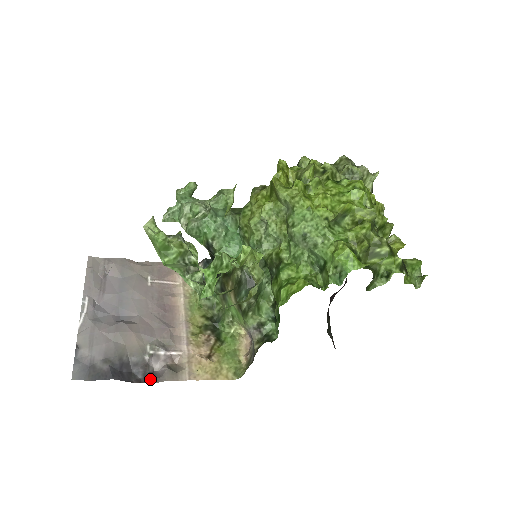
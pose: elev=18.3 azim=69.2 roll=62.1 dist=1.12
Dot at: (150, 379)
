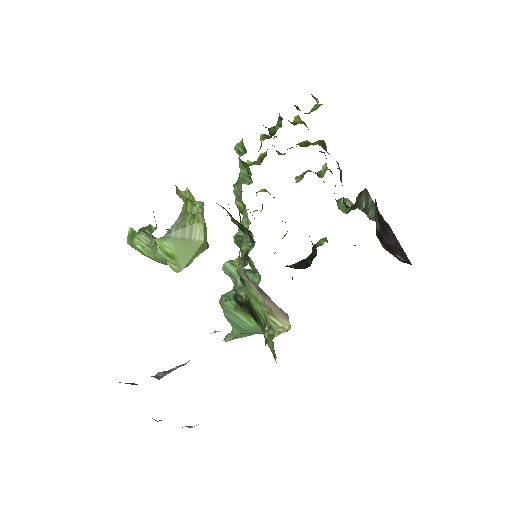
Dot at: occluded
